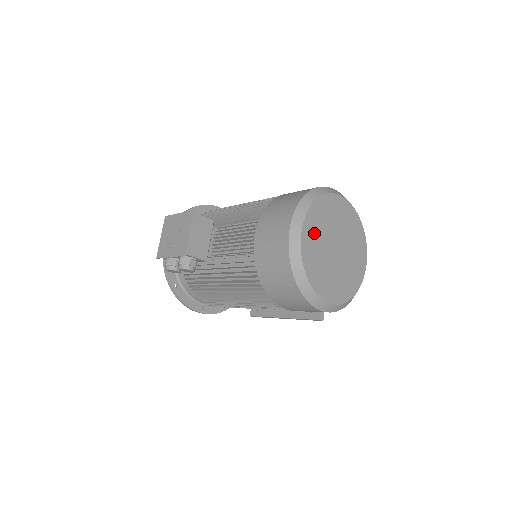
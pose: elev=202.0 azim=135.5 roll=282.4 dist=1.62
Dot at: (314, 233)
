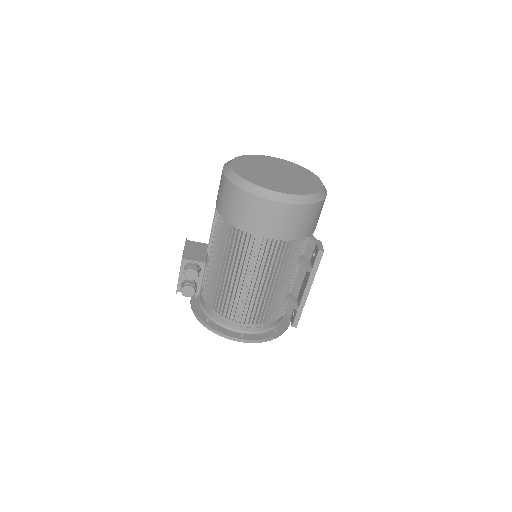
Dot at: (246, 166)
